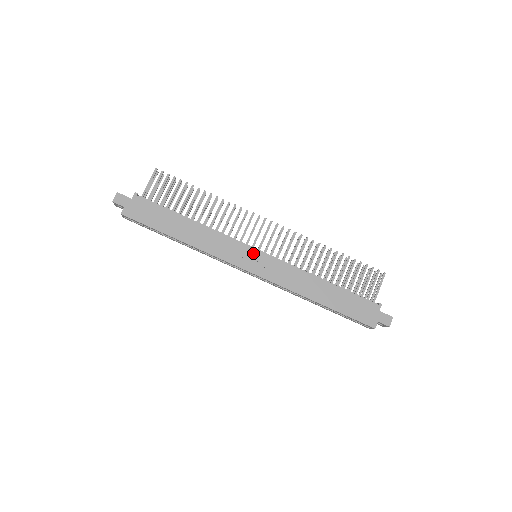
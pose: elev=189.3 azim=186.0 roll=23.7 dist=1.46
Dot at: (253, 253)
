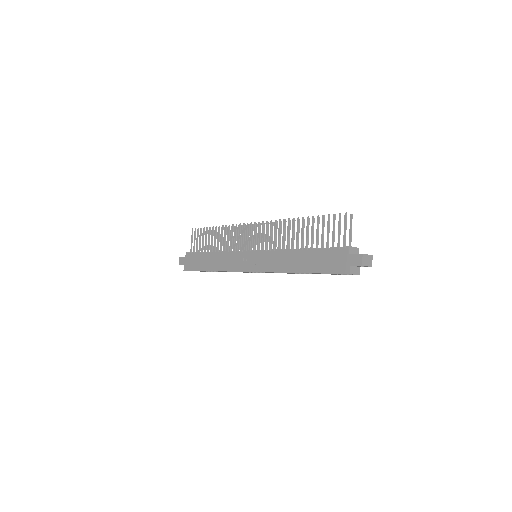
Dot at: (248, 255)
